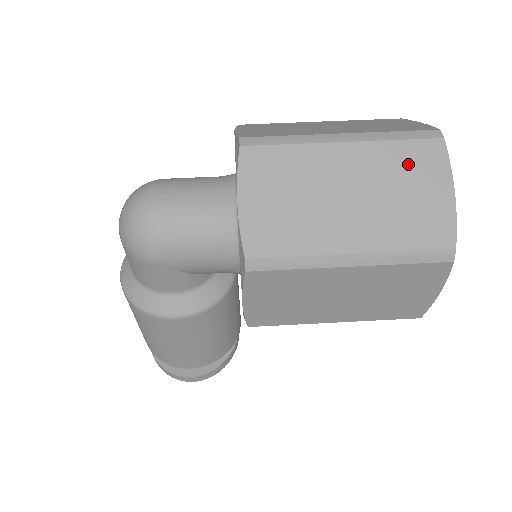
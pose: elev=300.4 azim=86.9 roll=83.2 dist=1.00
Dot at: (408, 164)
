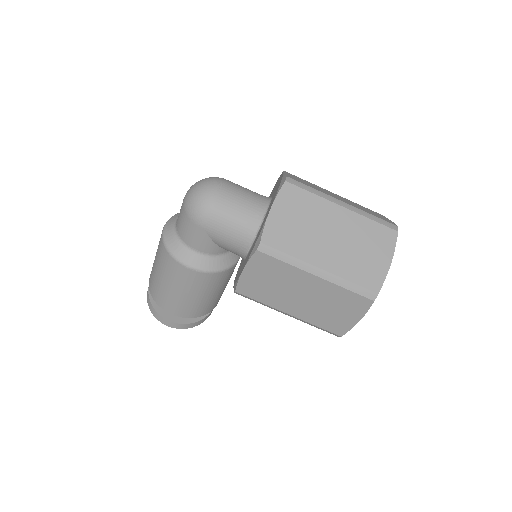
Dot at: (373, 236)
